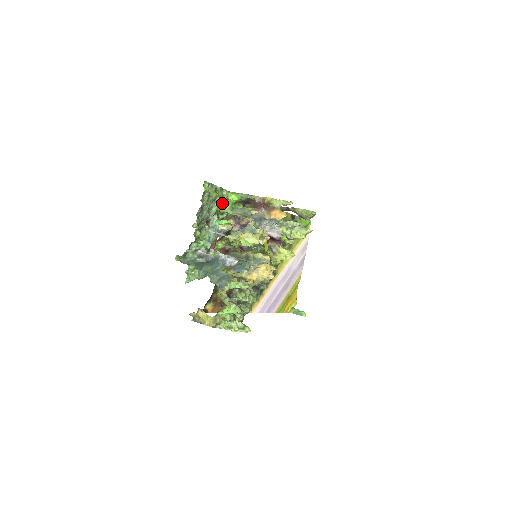
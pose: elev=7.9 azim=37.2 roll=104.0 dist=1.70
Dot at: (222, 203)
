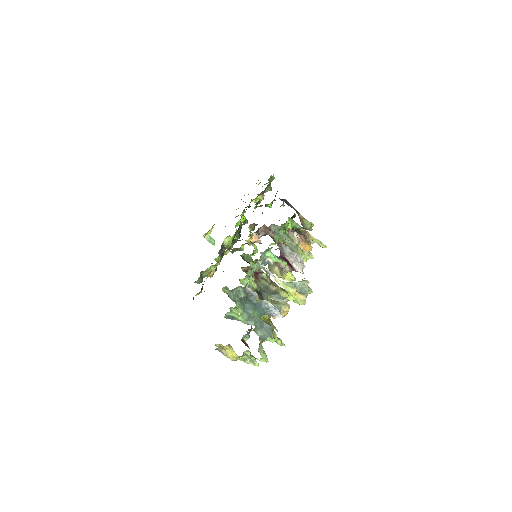
Dot at: occluded
